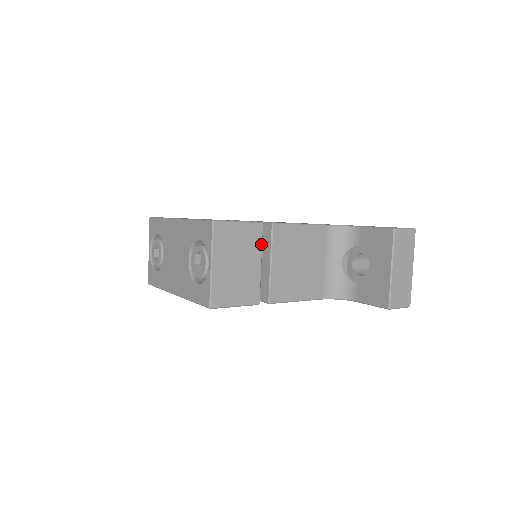
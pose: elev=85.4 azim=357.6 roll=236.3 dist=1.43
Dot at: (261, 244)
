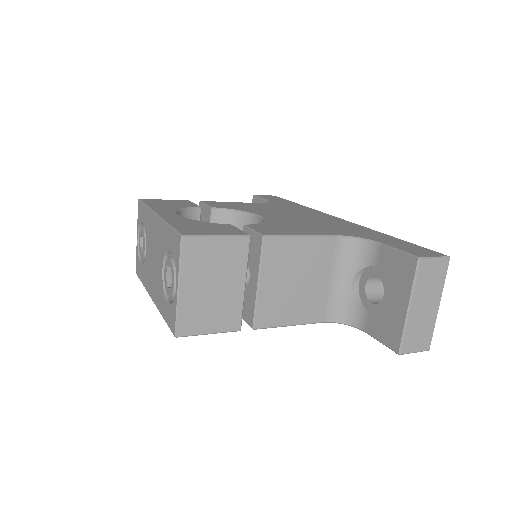
Dot at: (246, 262)
